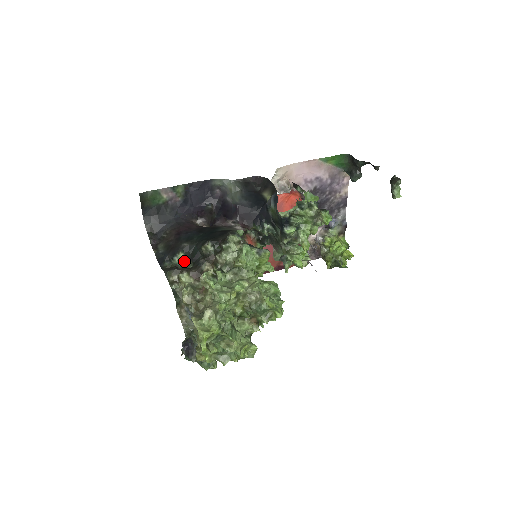
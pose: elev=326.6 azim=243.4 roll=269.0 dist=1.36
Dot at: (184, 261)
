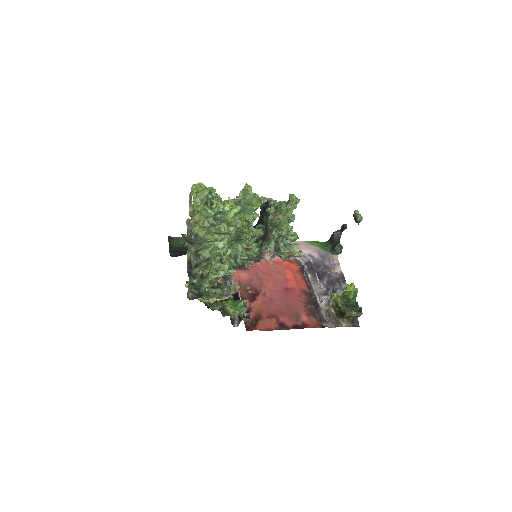
Dot at: occluded
